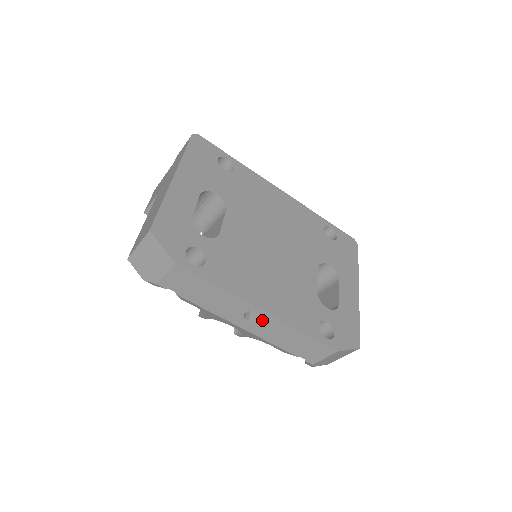
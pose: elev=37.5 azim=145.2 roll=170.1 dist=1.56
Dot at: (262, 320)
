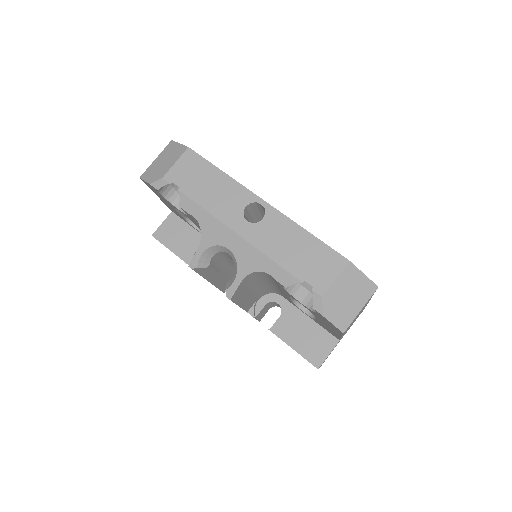
Dot at: (262, 219)
